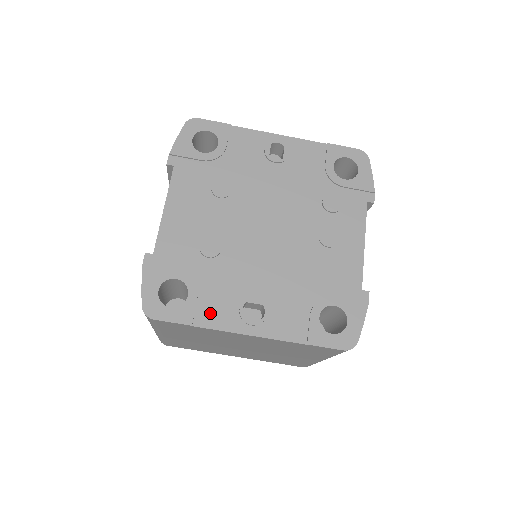
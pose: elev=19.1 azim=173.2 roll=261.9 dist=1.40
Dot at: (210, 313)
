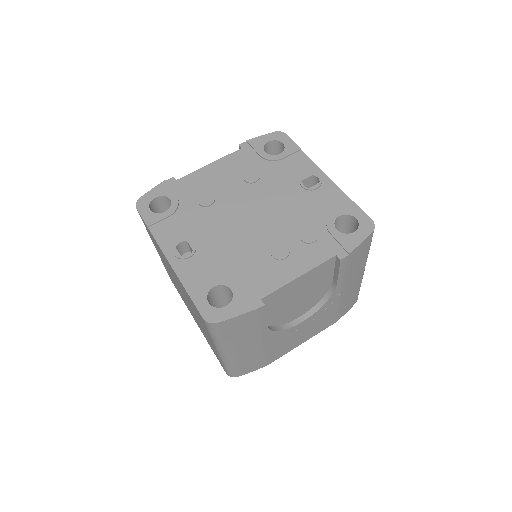
Dot at: (164, 230)
